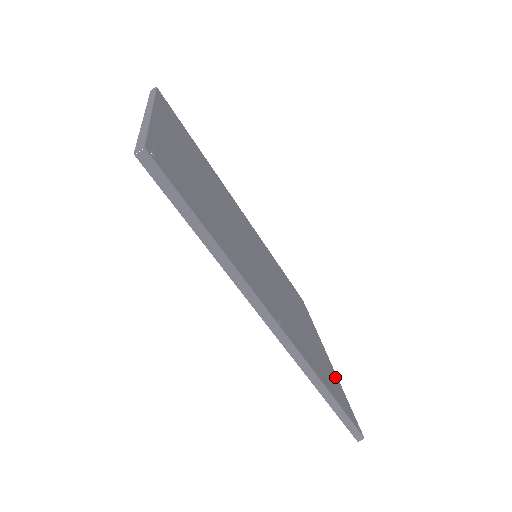
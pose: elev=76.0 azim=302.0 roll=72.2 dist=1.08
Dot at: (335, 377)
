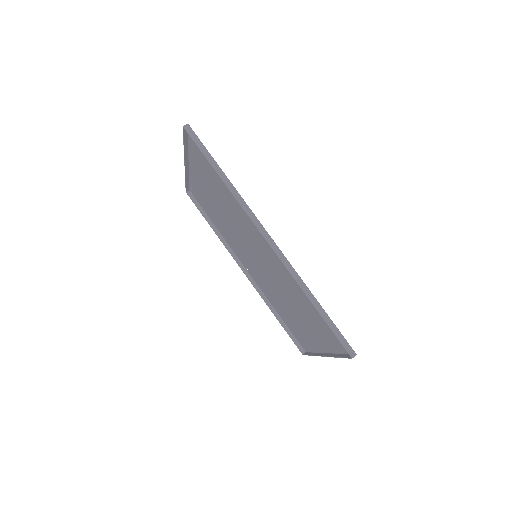
Dot at: (330, 344)
